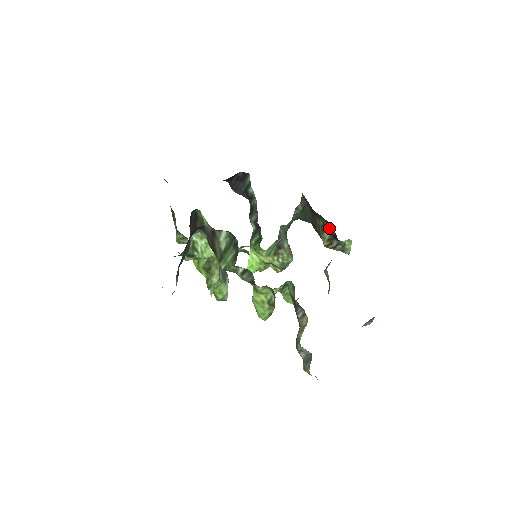
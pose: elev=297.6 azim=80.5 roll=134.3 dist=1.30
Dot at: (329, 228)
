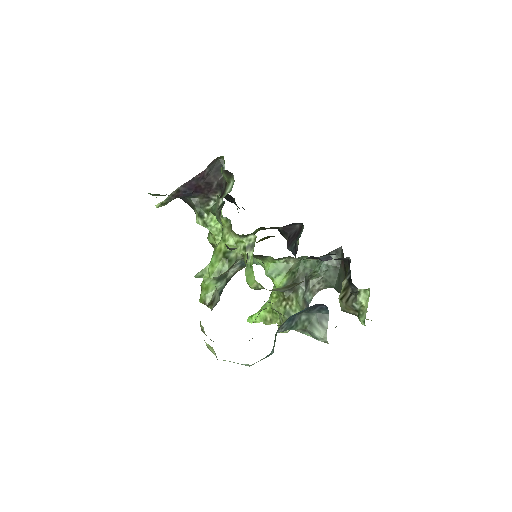
Dot at: (348, 271)
